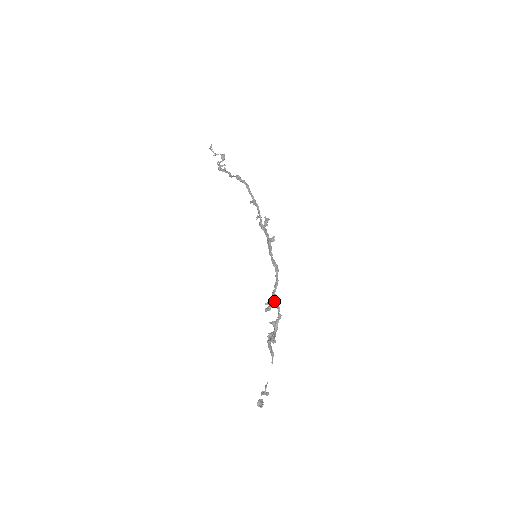
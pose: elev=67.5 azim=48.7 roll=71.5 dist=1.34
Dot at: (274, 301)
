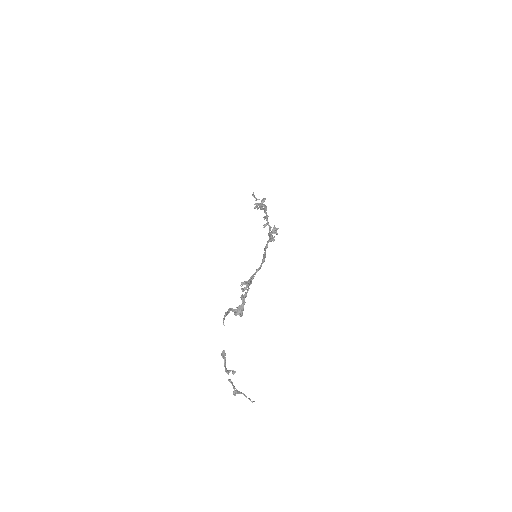
Dot at: (250, 280)
